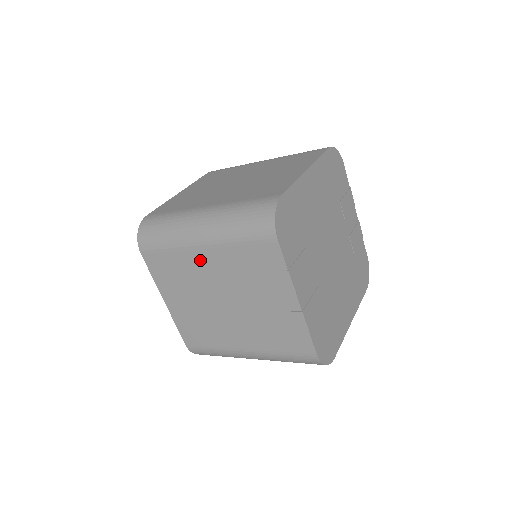
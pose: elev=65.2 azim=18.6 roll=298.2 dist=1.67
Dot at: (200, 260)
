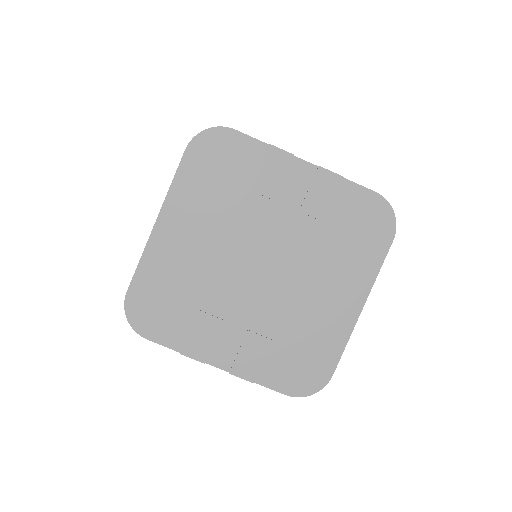
Dot at: occluded
